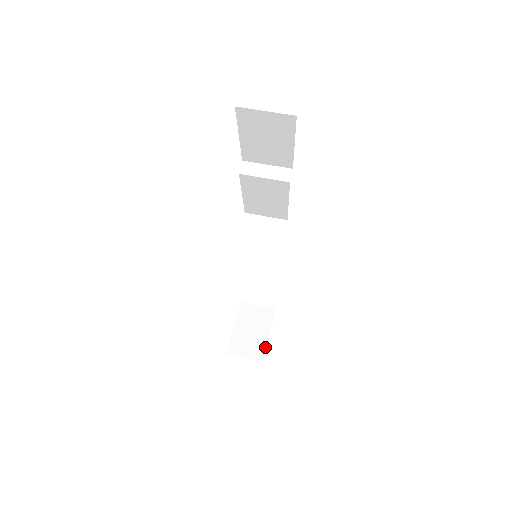
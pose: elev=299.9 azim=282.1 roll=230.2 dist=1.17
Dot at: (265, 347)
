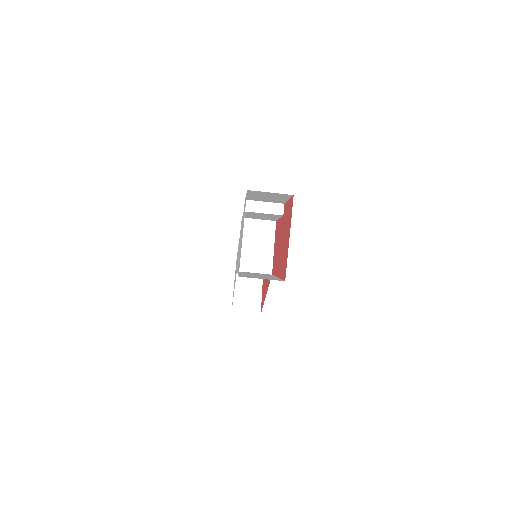
Dot at: (260, 301)
